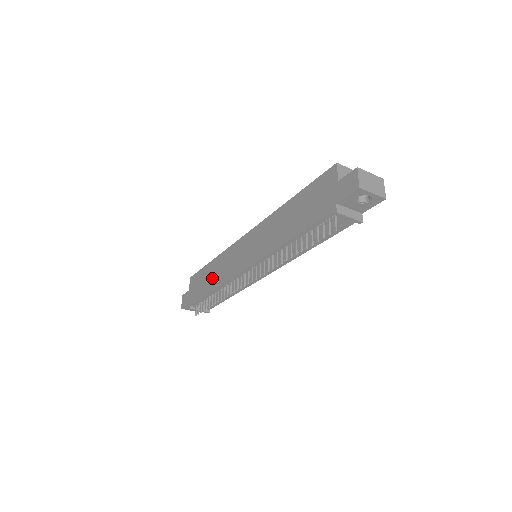
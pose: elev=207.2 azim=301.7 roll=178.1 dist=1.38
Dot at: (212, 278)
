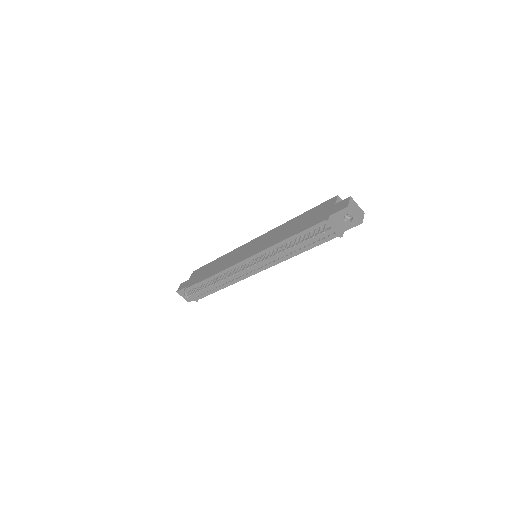
Dot at: (214, 268)
